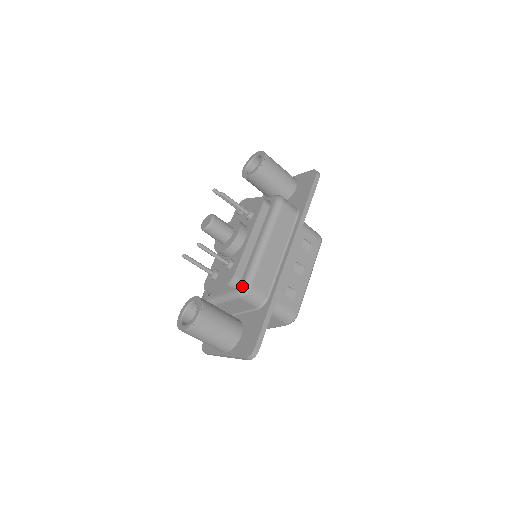
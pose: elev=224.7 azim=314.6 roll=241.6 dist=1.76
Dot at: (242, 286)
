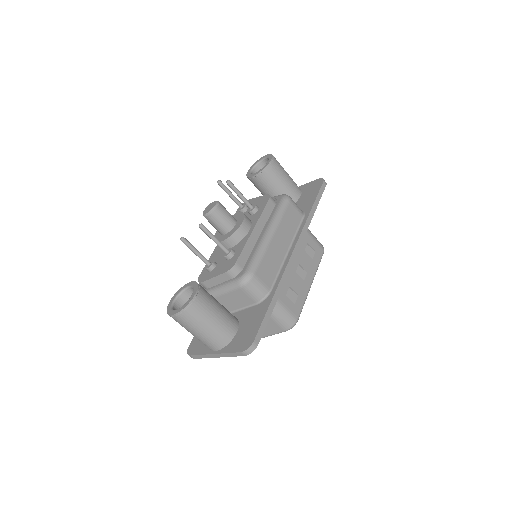
Dot at: (244, 274)
